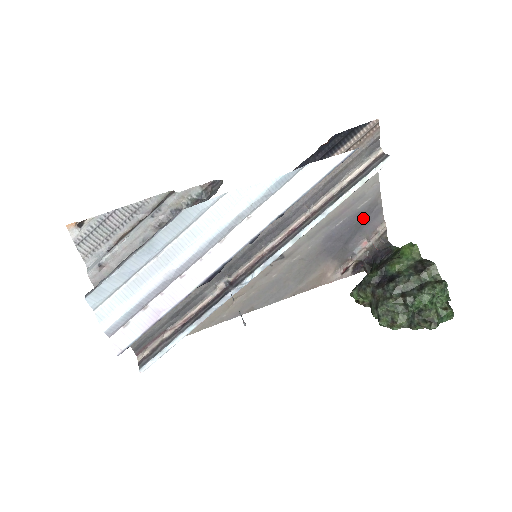
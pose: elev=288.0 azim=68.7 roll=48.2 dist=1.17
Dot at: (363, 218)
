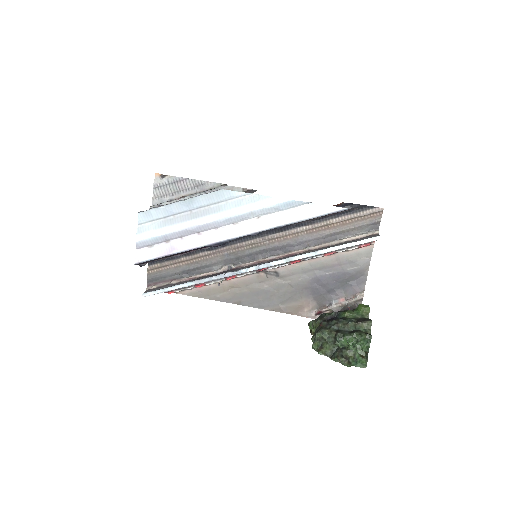
Dot at: (349, 279)
